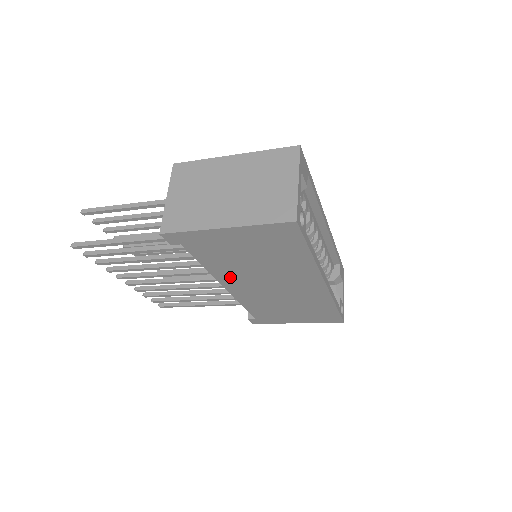
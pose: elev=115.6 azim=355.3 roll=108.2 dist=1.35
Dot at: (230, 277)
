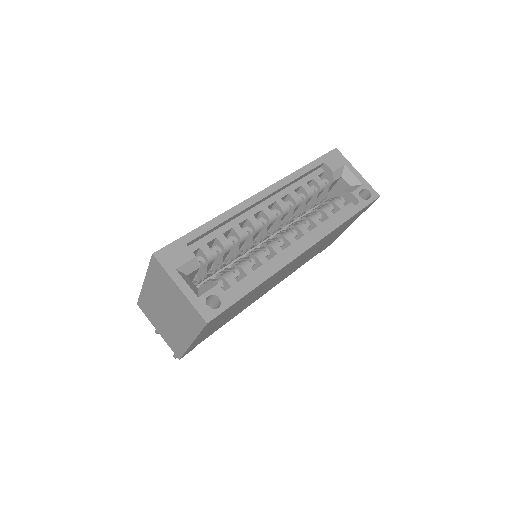
Dot at: (254, 300)
